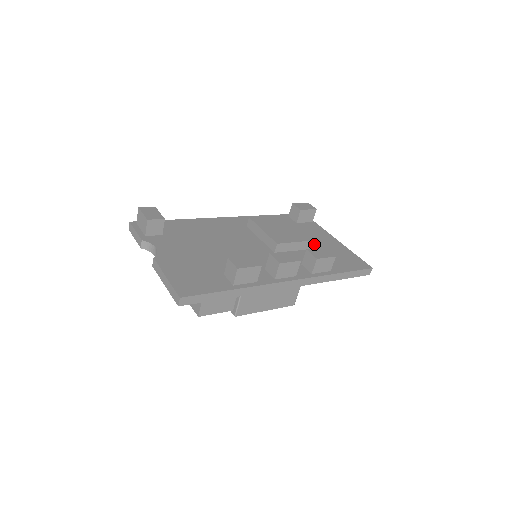
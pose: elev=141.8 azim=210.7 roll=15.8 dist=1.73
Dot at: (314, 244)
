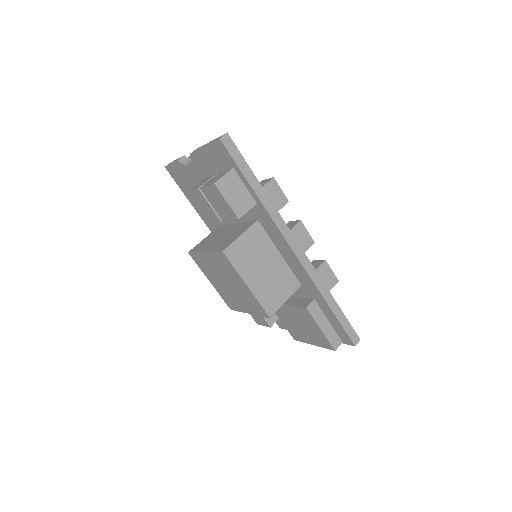
Dot at: occluded
